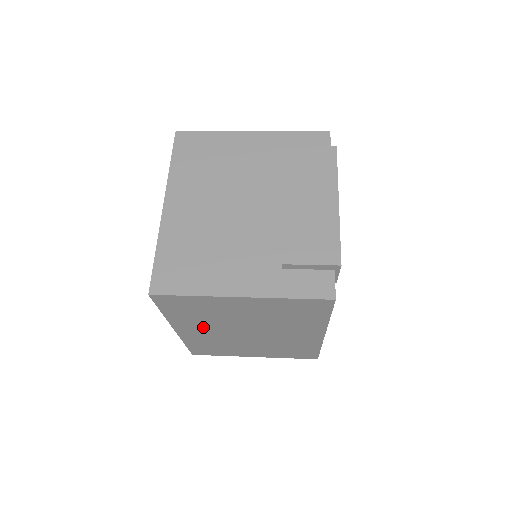
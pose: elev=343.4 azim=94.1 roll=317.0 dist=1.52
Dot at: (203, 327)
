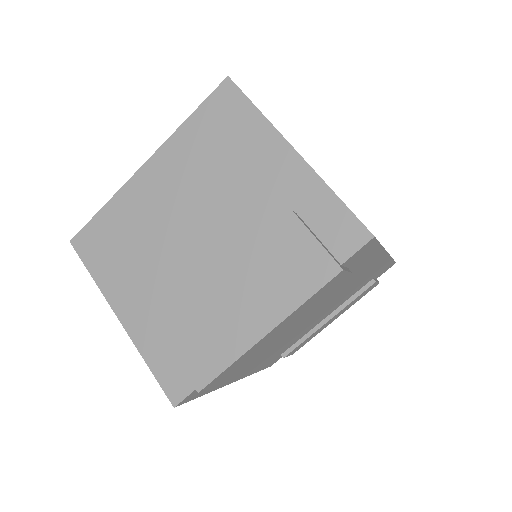
Dot at: occluded
